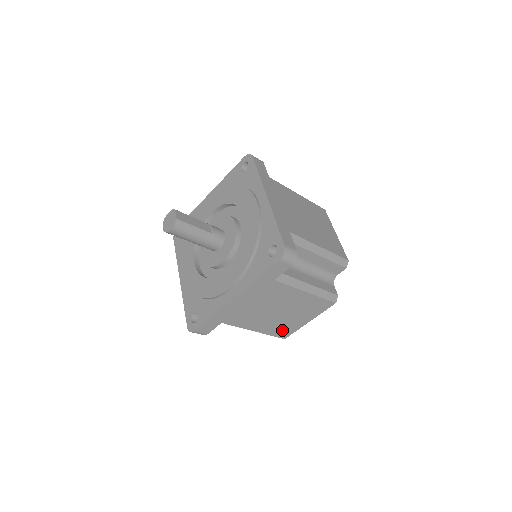
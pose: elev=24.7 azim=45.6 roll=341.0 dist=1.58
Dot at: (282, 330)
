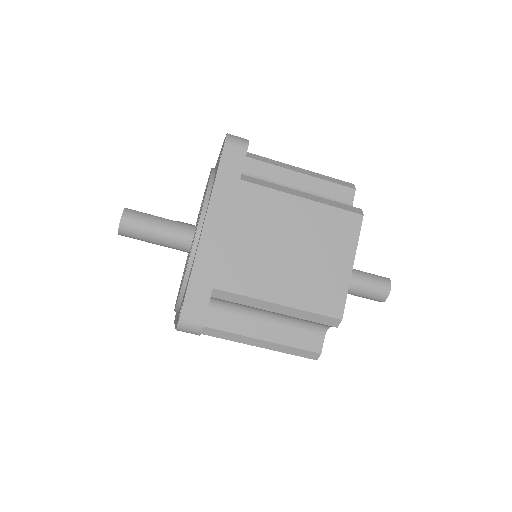
Dot at: (322, 296)
